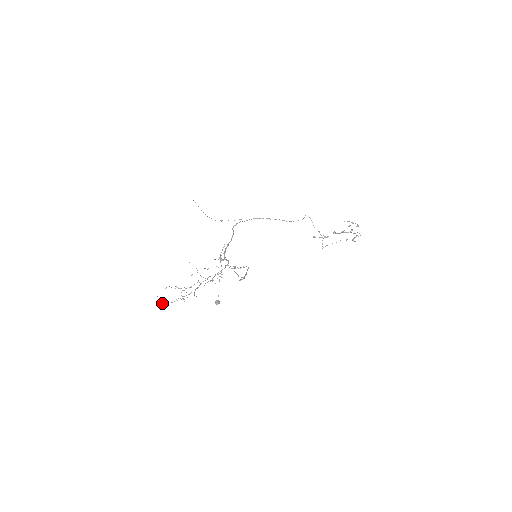
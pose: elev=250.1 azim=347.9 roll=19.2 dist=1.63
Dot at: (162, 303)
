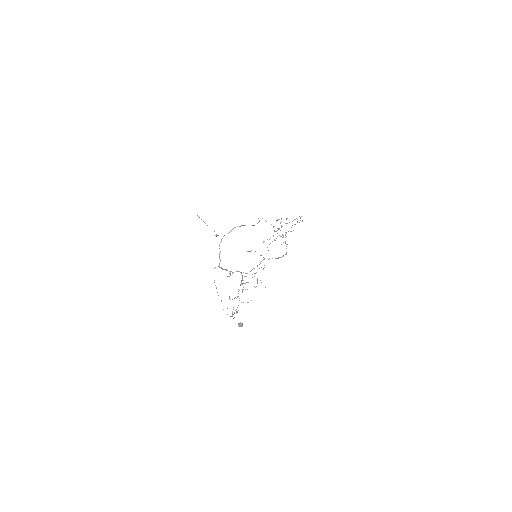
Dot at: occluded
